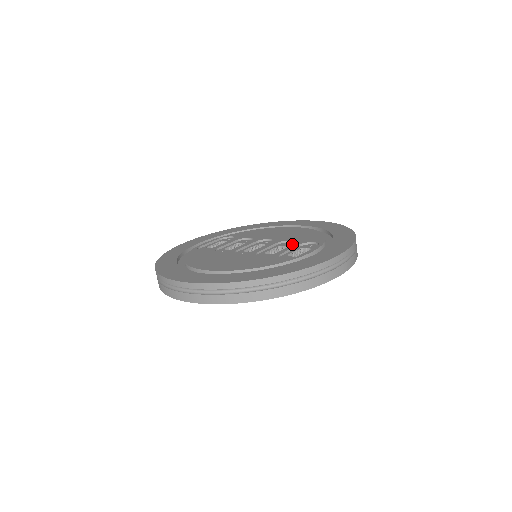
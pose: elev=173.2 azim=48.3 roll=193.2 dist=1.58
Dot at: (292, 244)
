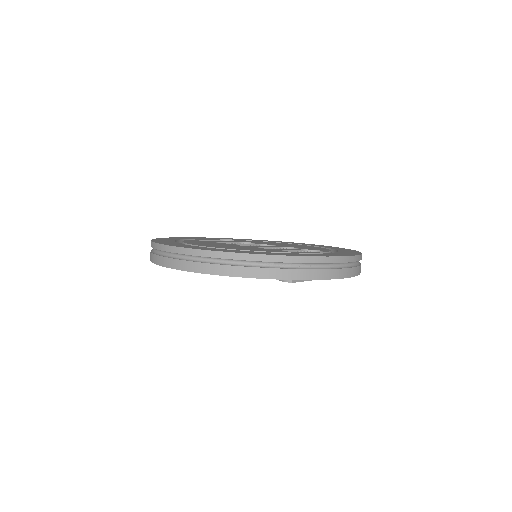
Dot at: occluded
